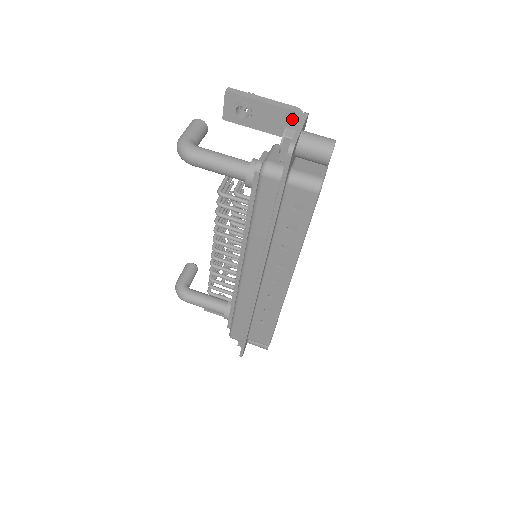
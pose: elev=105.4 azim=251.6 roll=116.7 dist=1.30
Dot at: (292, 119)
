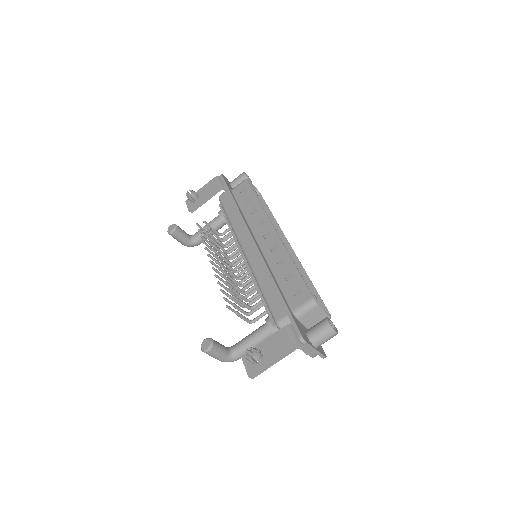
Dot at: (305, 352)
